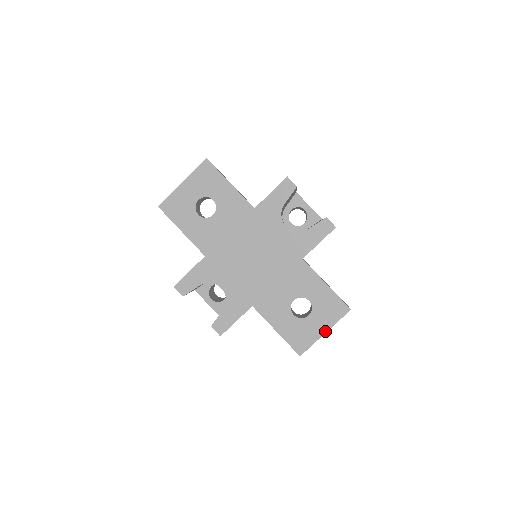
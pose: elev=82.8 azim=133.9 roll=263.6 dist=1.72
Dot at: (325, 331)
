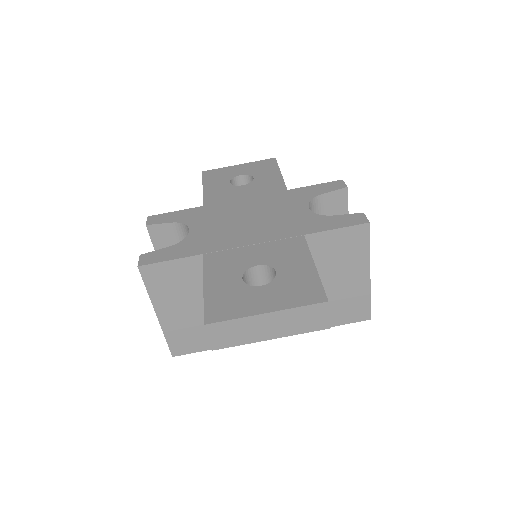
Dot at: (268, 310)
